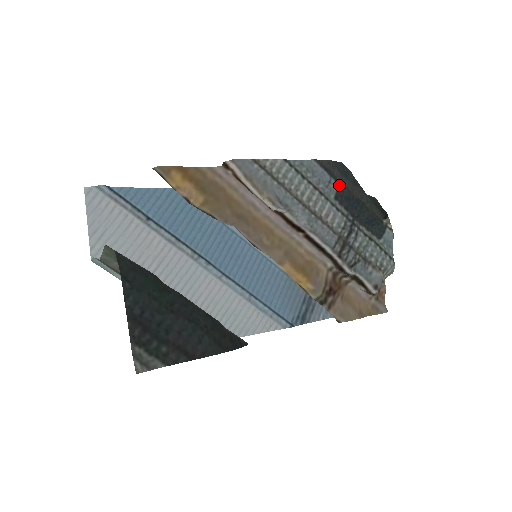
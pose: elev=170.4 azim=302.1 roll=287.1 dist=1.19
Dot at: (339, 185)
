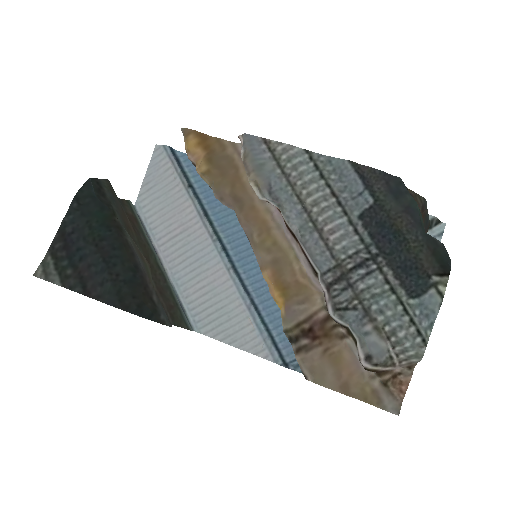
Dot at: (375, 203)
